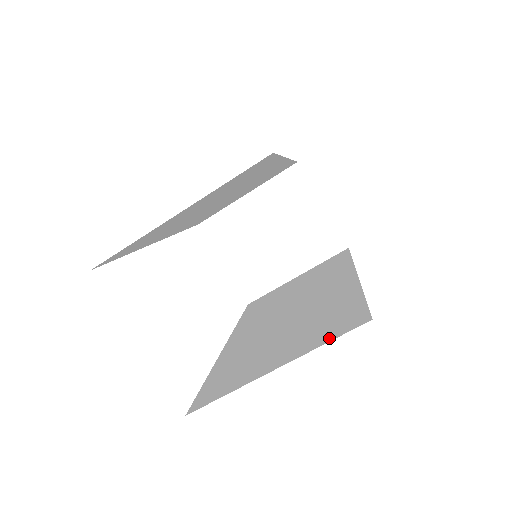
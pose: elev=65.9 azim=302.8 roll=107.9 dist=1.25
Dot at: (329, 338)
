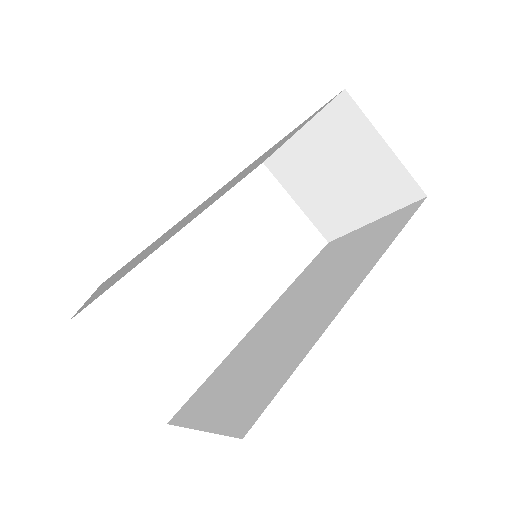
Dot at: (226, 428)
